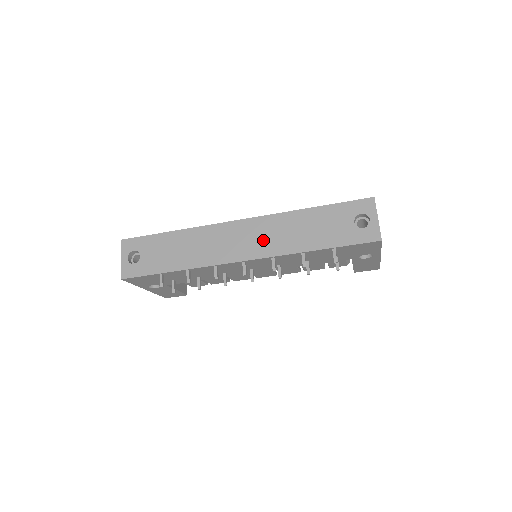
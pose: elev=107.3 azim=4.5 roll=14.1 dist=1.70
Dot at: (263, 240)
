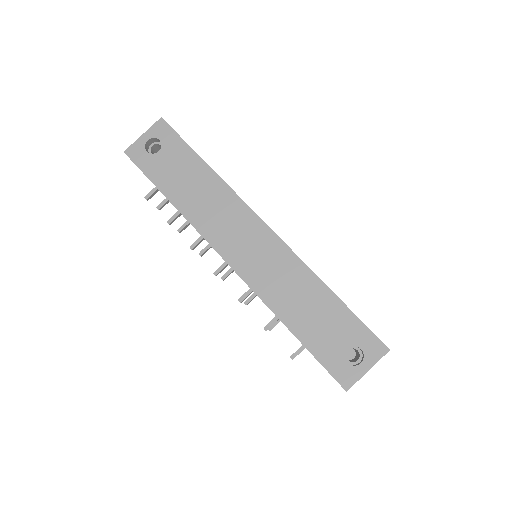
Dot at: (262, 266)
